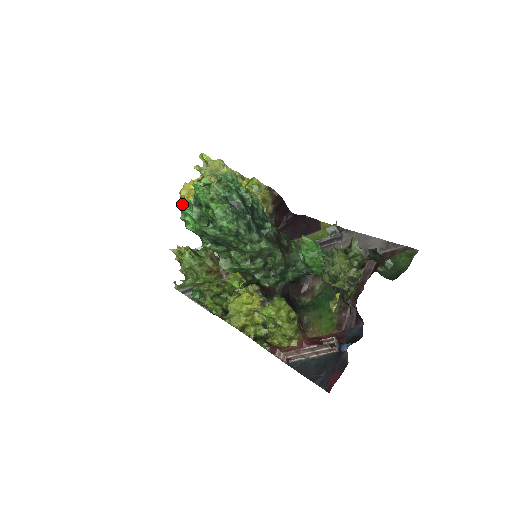
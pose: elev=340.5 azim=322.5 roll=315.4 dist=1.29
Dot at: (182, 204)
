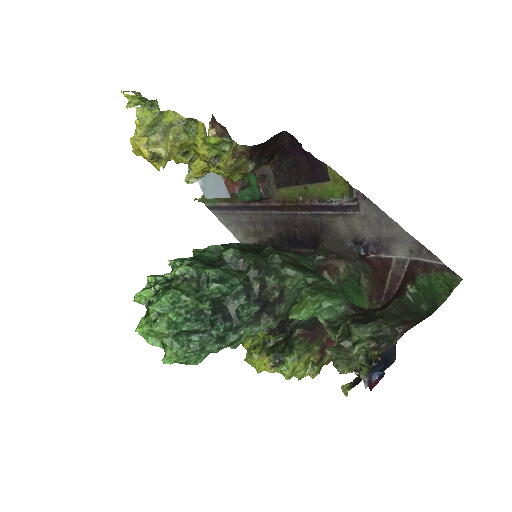
Dot at: occluded
